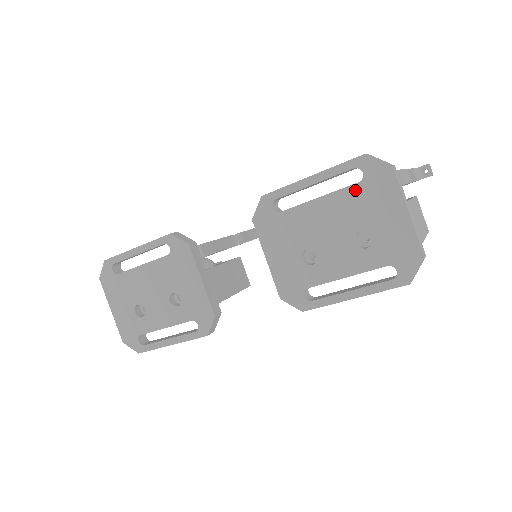
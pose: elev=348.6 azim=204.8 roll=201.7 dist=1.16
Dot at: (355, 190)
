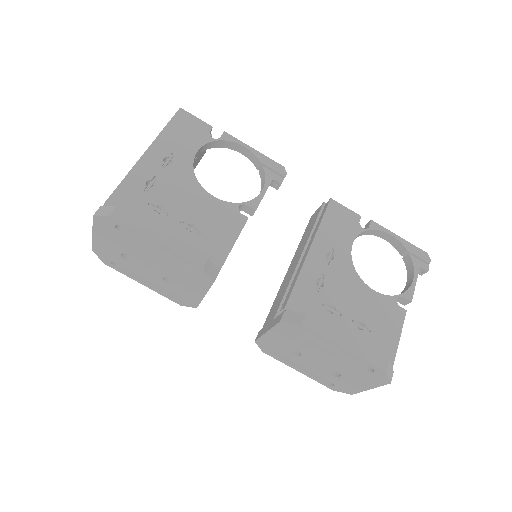
Dot at: (359, 369)
